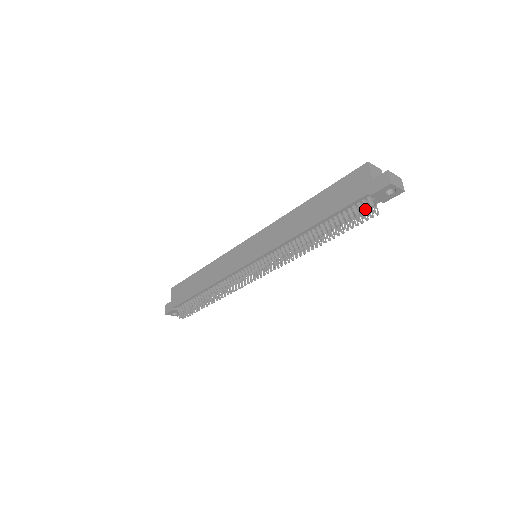
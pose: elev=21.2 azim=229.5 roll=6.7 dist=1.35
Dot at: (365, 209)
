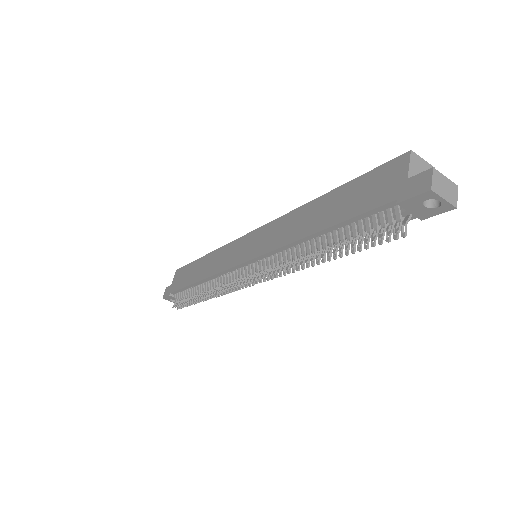
Dot at: occluded
